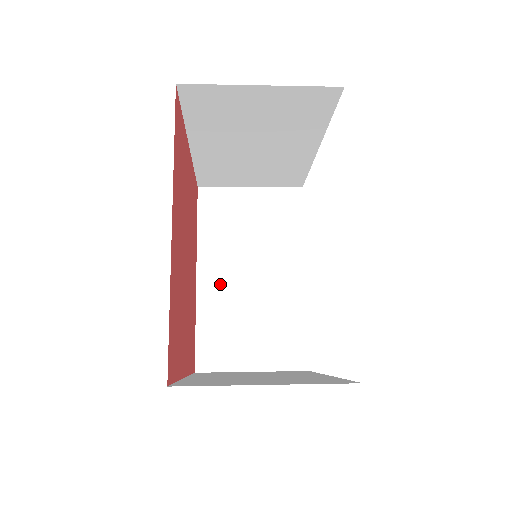
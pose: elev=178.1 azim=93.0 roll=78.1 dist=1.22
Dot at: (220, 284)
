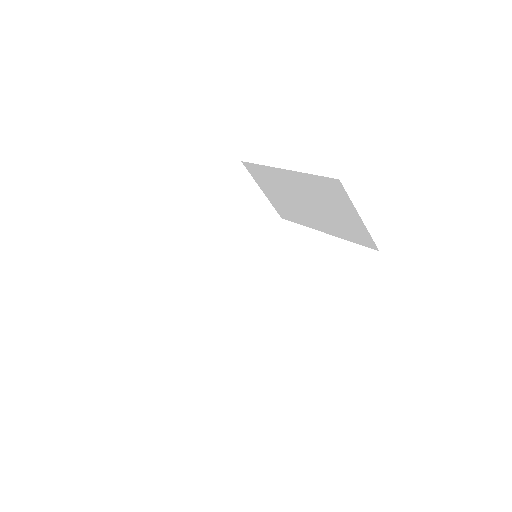
Dot at: occluded
